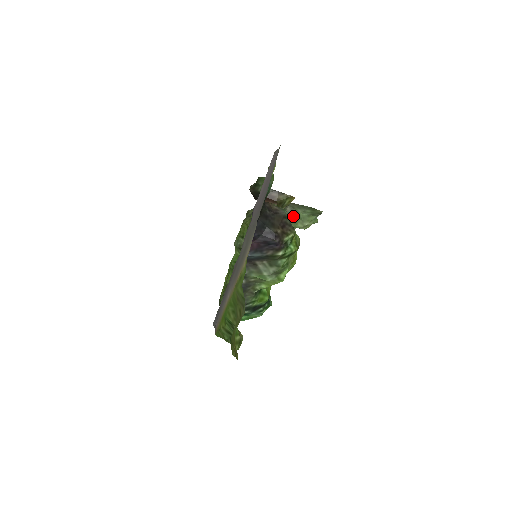
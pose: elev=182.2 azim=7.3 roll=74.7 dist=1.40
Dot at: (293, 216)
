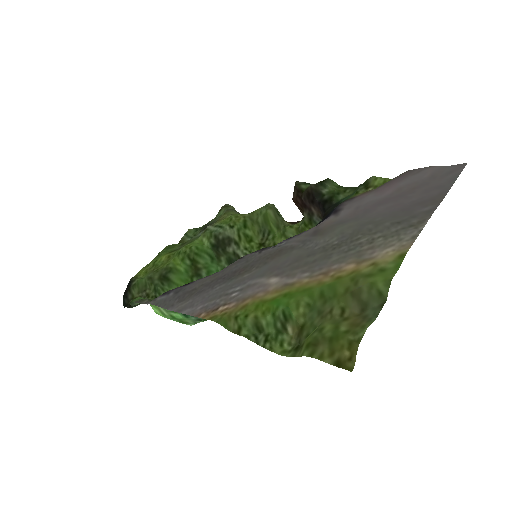
Dot at: occluded
